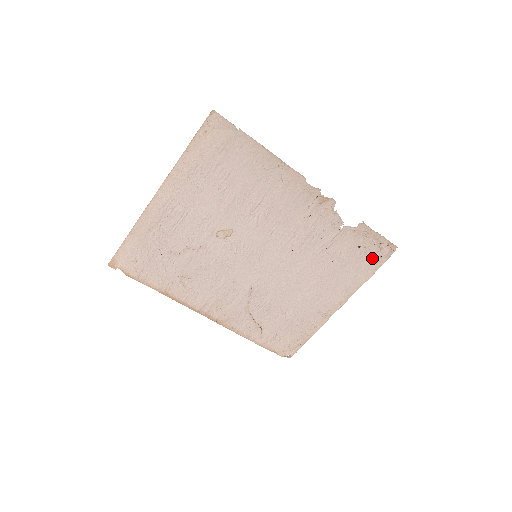
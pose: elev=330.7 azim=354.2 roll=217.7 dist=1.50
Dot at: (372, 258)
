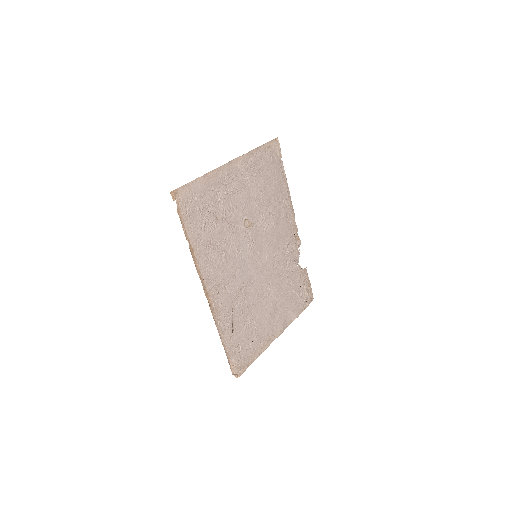
Dot at: (303, 300)
